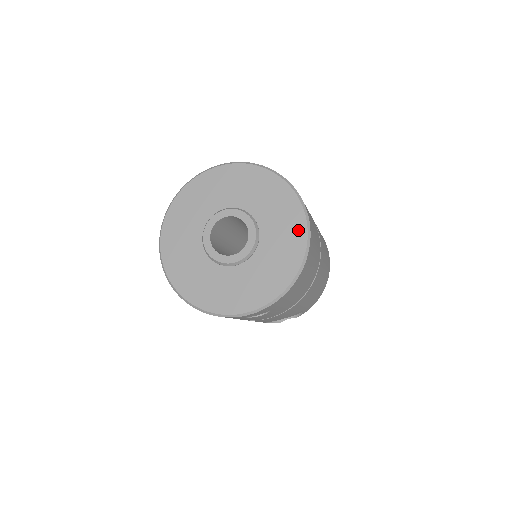
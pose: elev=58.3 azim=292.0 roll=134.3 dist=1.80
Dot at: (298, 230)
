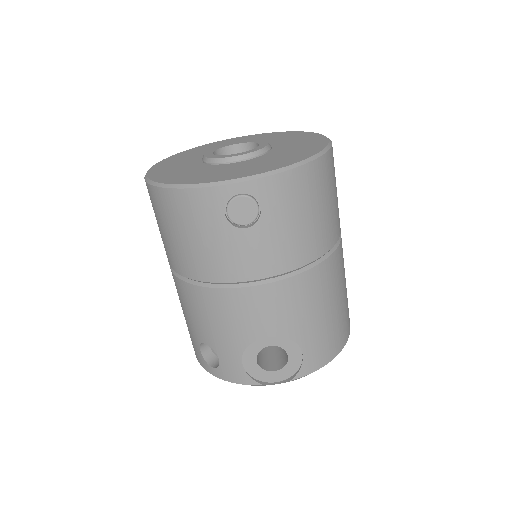
Dot at: (317, 144)
